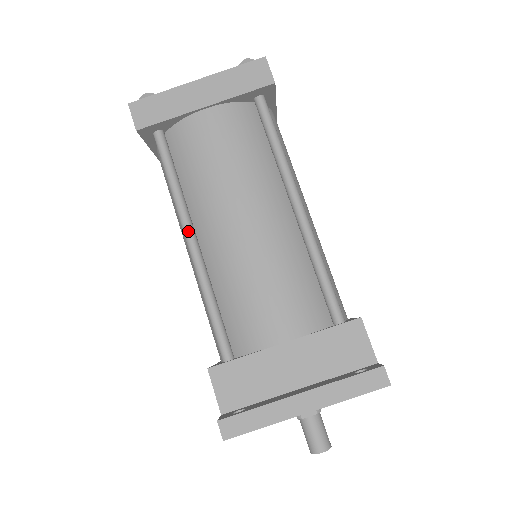
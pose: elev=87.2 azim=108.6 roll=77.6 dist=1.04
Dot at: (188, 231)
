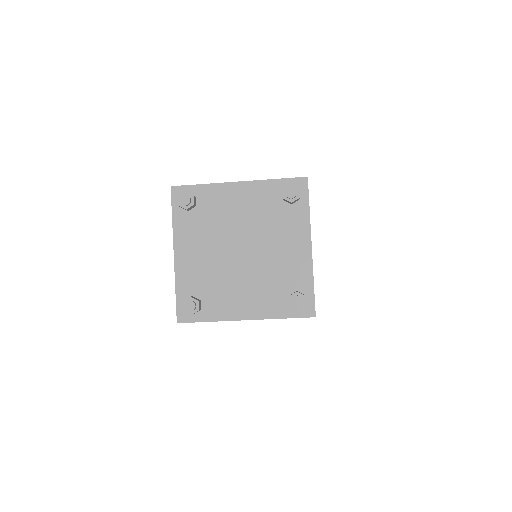
Dot at: occluded
